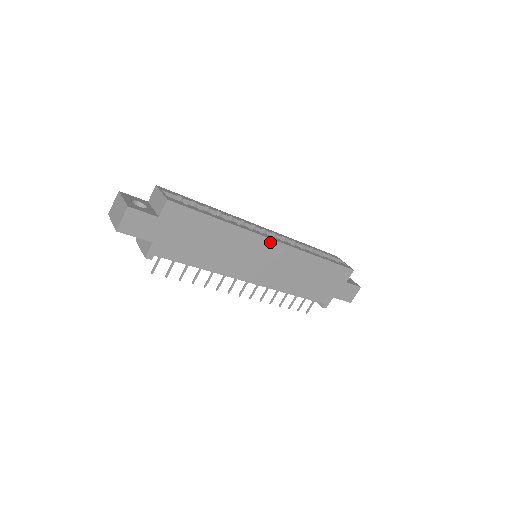
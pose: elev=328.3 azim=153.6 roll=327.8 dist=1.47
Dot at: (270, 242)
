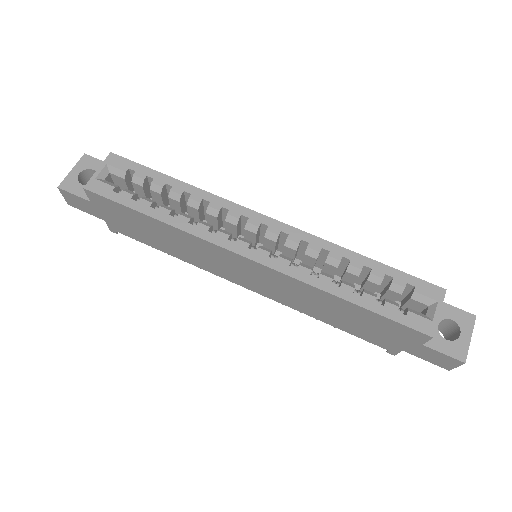
Dot at: (239, 257)
